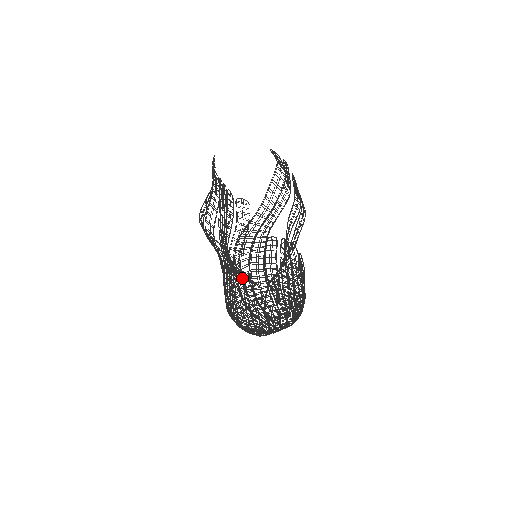
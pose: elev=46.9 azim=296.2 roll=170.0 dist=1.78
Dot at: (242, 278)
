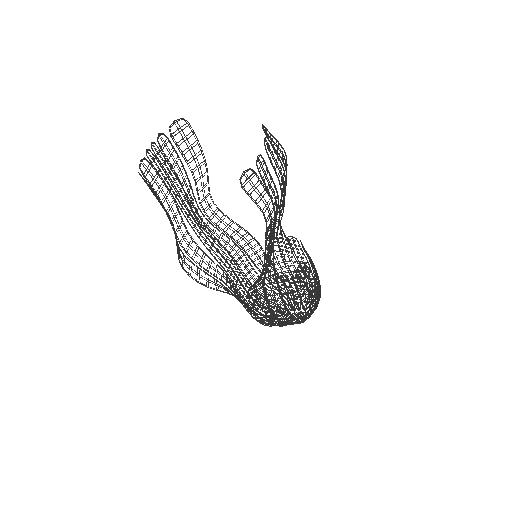
Dot at: occluded
